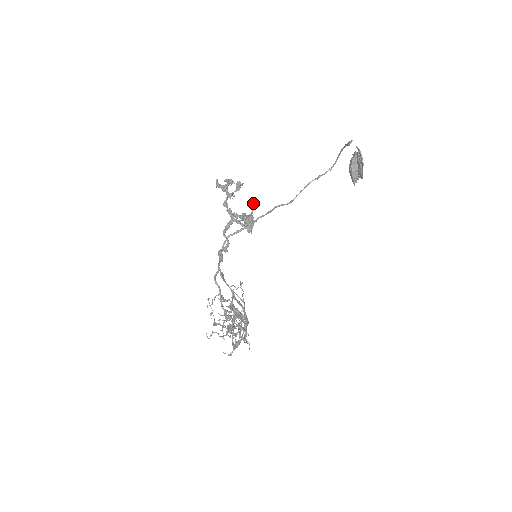
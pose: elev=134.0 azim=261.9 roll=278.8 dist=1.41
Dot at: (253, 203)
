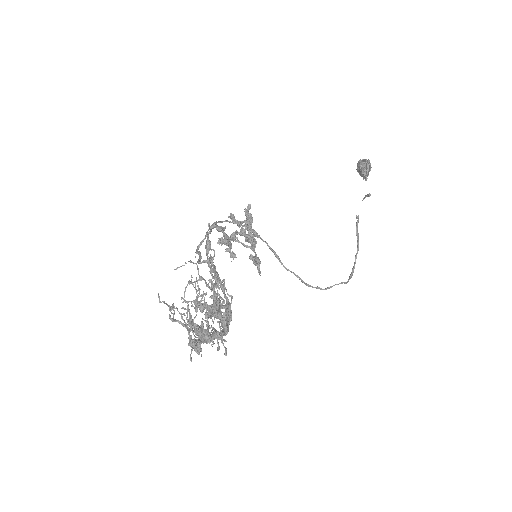
Dot at: occluded
